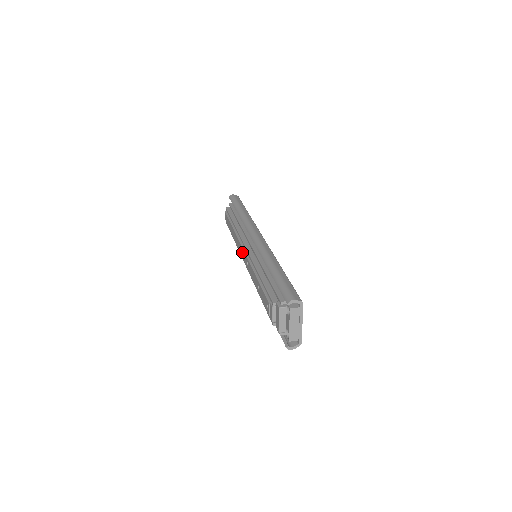
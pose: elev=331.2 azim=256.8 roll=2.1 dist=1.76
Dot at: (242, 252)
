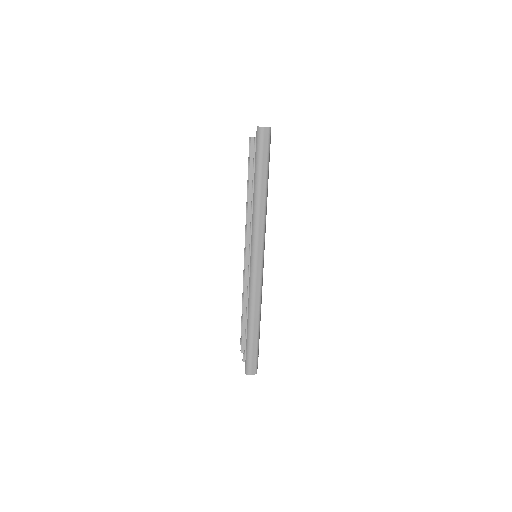
Dot at: occluded
